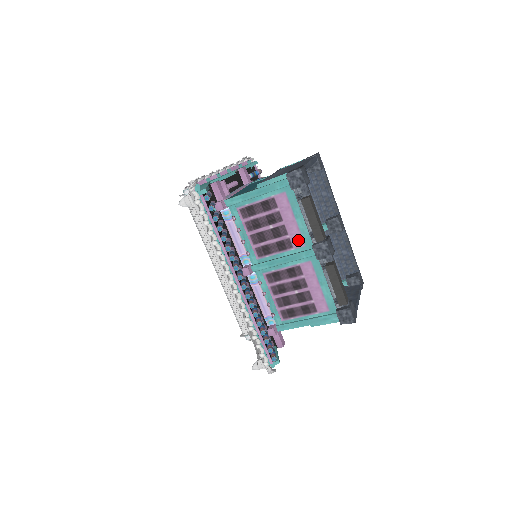
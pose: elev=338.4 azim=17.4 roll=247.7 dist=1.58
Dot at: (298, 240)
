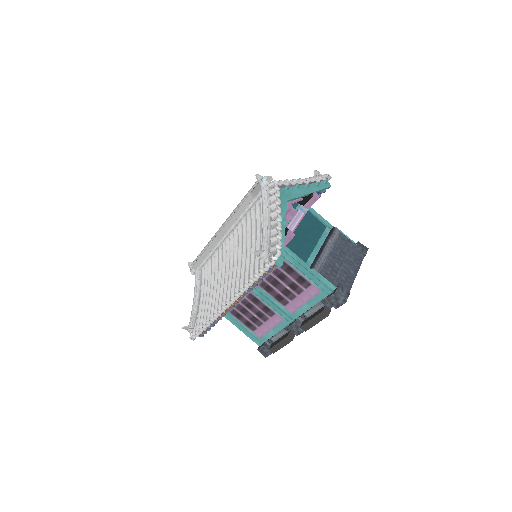
Dot at: (292, 308)
